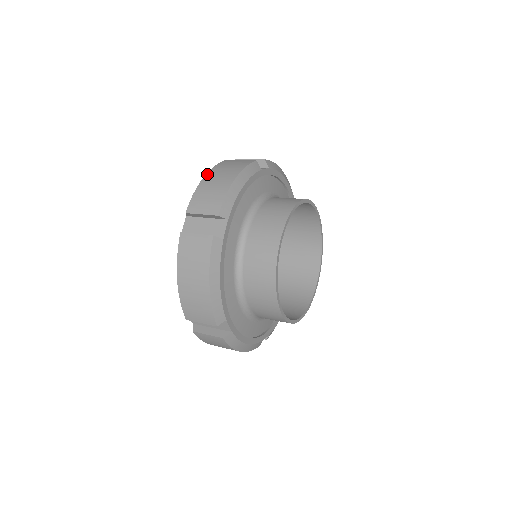
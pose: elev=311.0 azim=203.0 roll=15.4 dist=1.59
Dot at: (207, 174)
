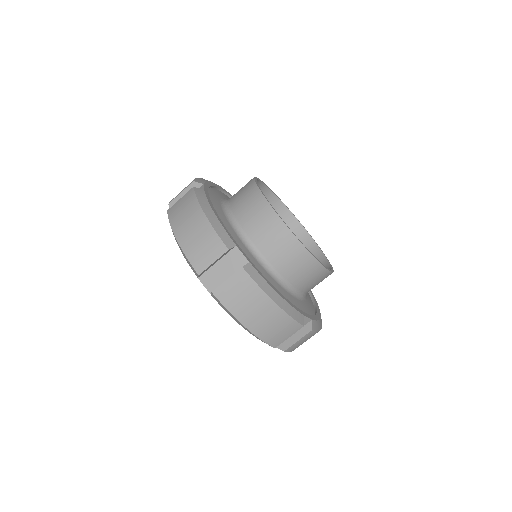
Dot at: (175, 233)
